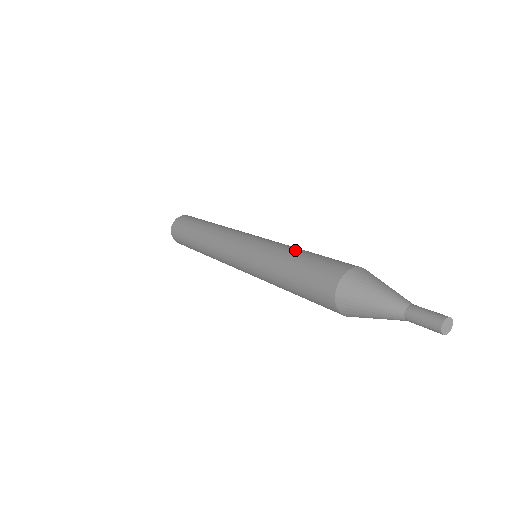
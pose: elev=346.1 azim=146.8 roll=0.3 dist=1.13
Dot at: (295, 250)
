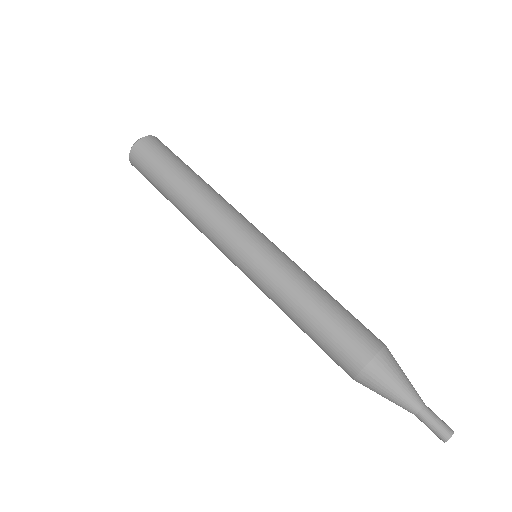
Dot at: (308, 299)
